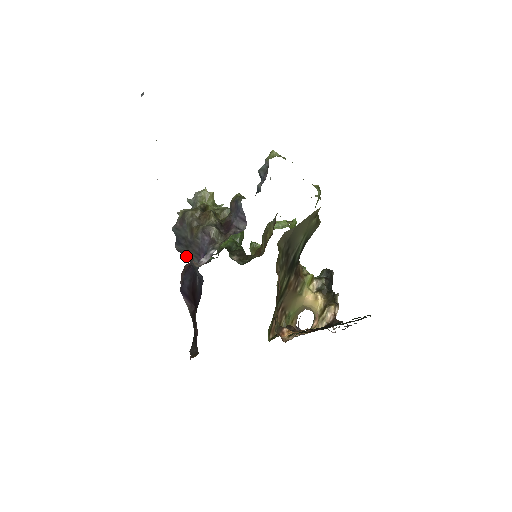
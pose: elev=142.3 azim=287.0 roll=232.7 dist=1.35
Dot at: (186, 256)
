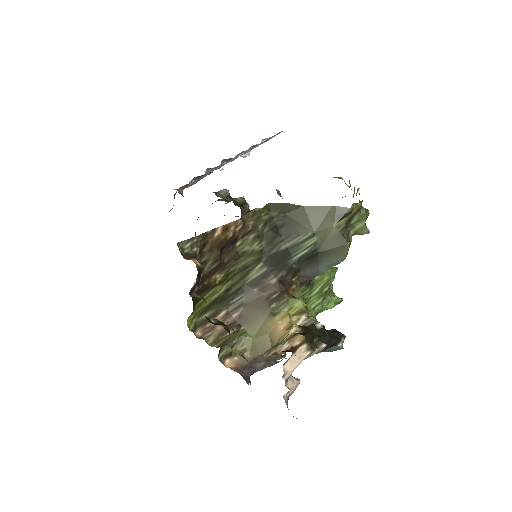
Dot at: occluded
